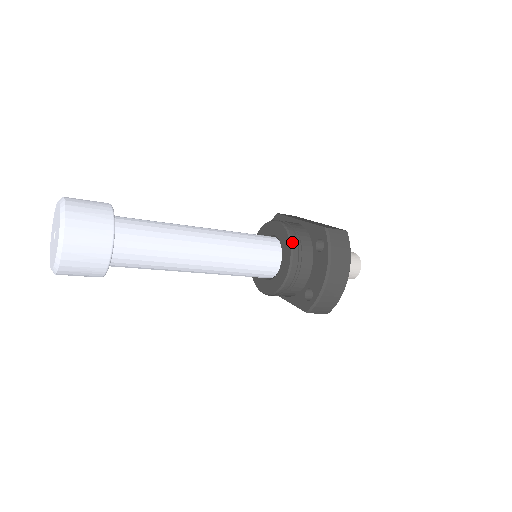
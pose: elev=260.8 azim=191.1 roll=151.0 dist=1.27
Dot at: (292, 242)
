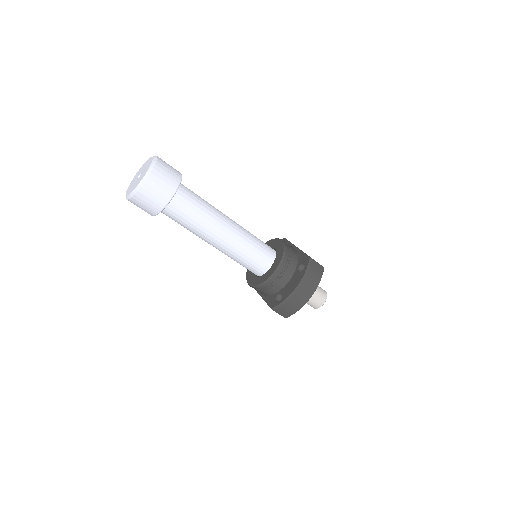
Dot at: (284, 257)
